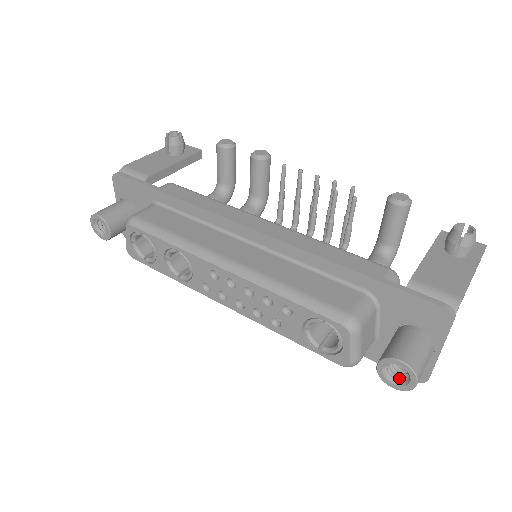
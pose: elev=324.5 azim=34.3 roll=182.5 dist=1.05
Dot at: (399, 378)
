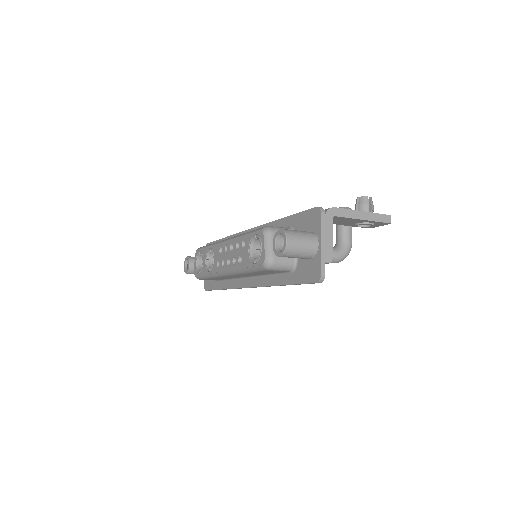
Dot at: occluded
